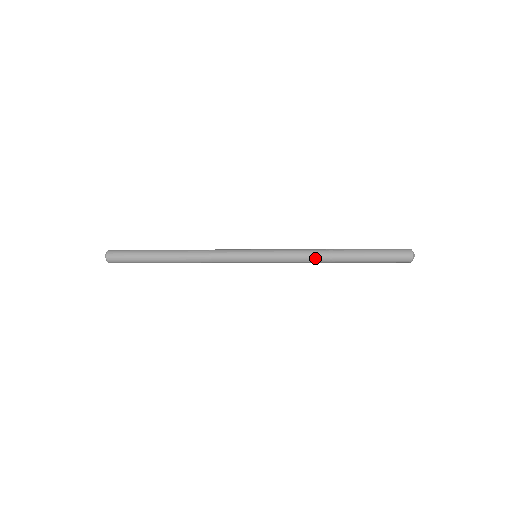
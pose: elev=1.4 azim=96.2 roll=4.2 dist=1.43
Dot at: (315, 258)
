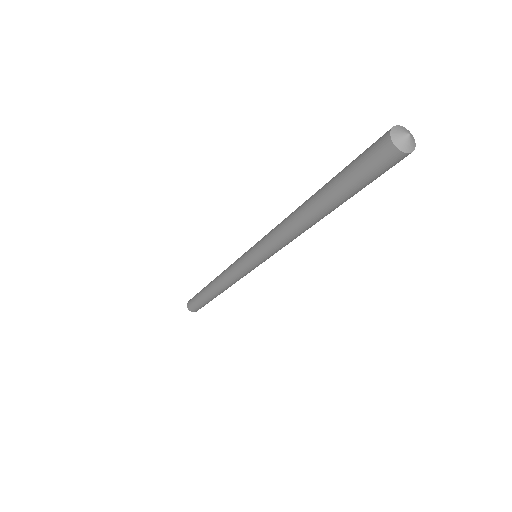
Dot at: (286, 222)
